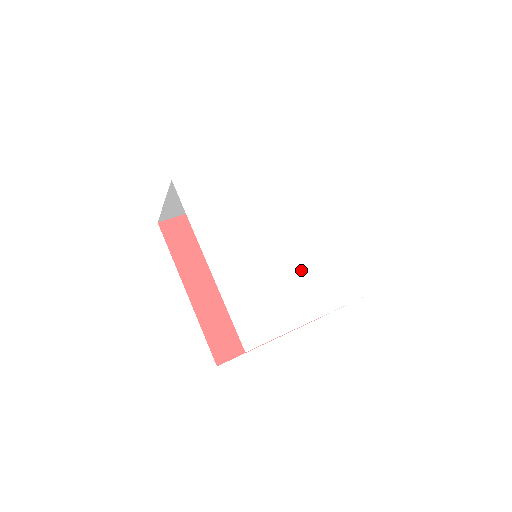
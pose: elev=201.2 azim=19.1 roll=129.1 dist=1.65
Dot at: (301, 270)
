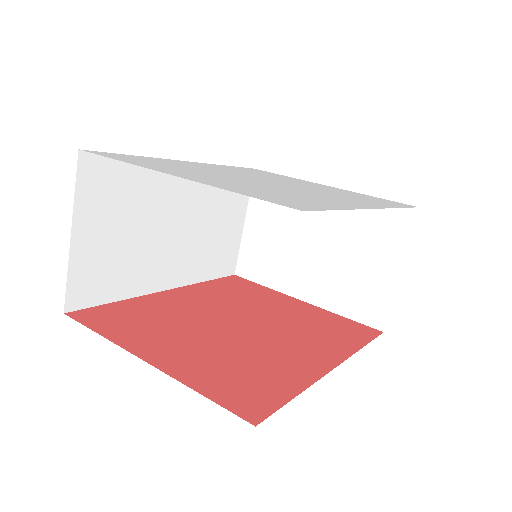
Dot at: (254, 185)
